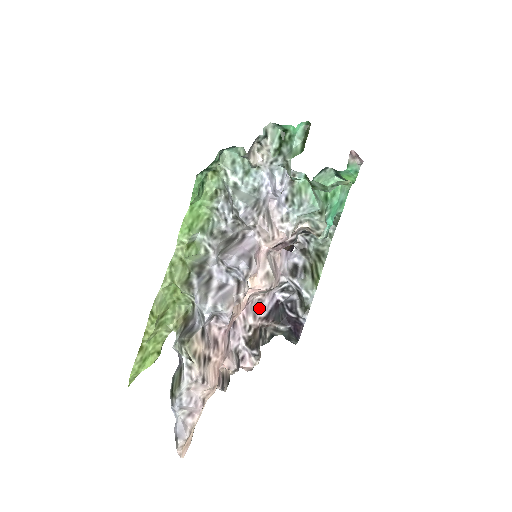
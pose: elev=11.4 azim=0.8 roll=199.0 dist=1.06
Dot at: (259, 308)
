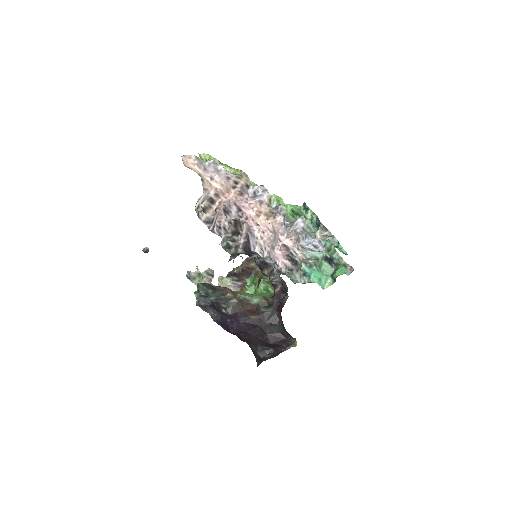
Dot at: (251, 233)
